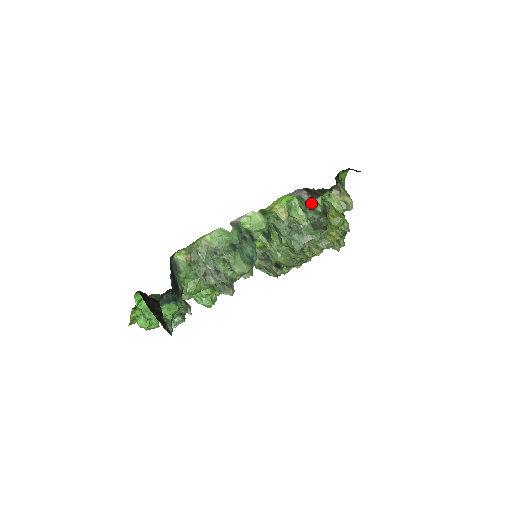
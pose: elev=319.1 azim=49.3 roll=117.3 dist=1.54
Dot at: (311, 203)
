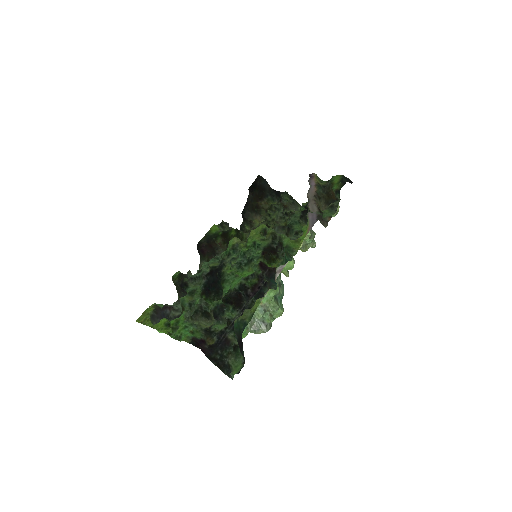
Dot at: occluded
